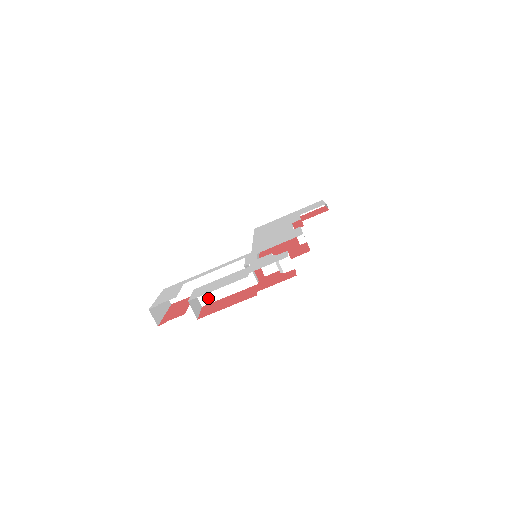
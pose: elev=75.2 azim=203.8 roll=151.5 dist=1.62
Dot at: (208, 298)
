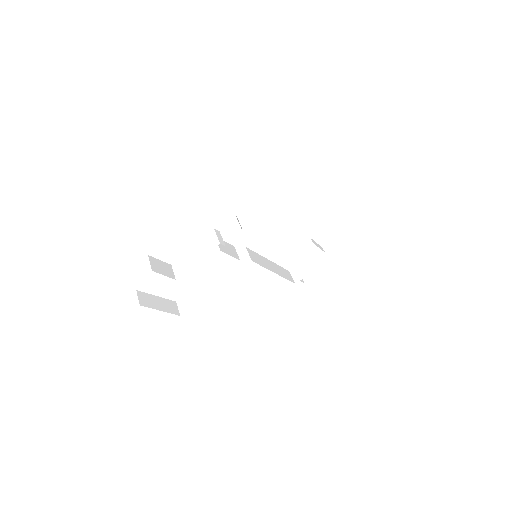
Dot at: (181, 270)
